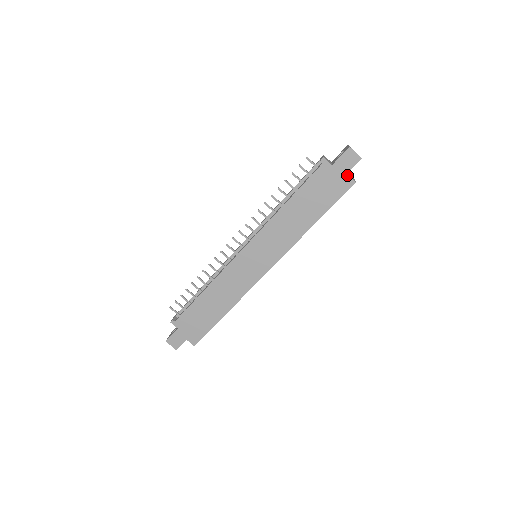
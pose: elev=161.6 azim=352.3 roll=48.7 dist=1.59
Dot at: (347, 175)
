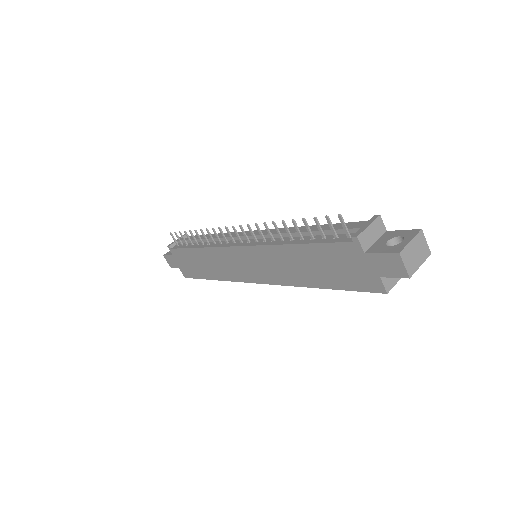
Dot at: (379, 278)
